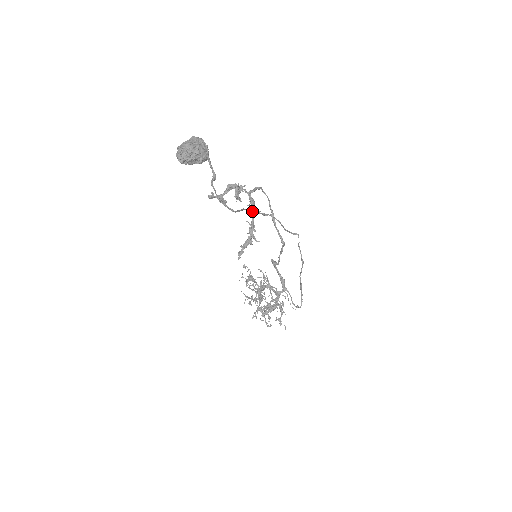
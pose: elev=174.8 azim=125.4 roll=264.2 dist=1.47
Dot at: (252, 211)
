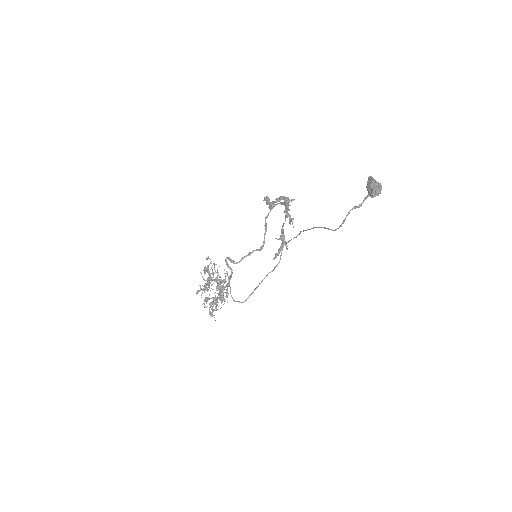
Dot at: occluded
